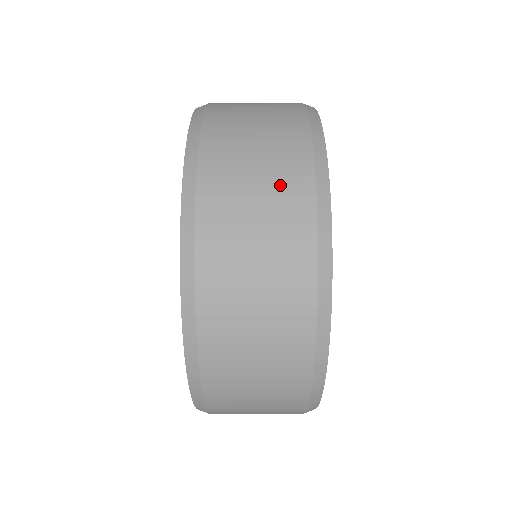
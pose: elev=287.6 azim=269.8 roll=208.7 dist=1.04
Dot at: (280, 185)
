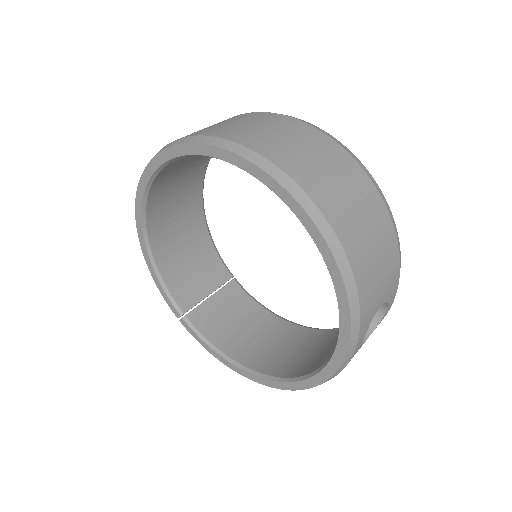
Dot at: occluded
